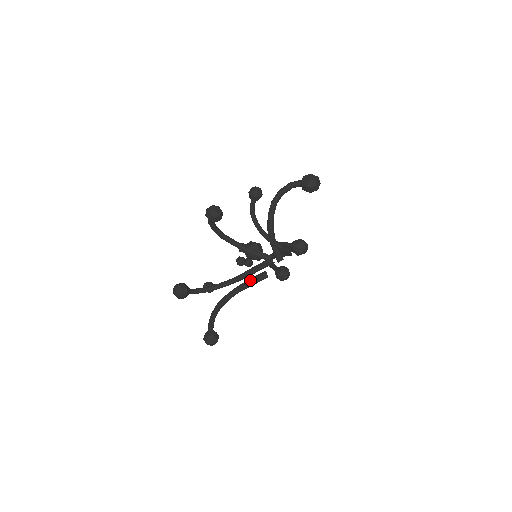
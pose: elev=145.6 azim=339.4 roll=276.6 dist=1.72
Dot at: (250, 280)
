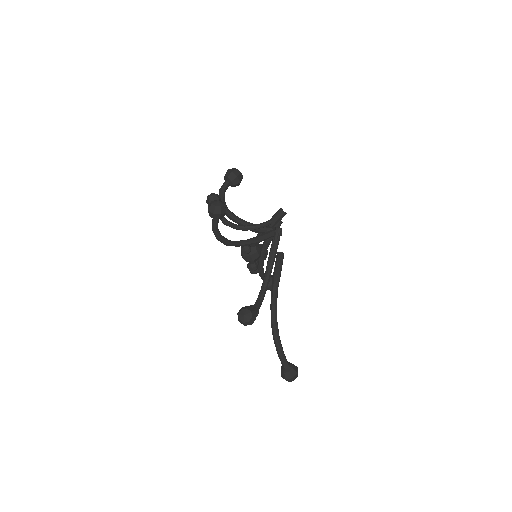
Dot at: (276, 270)
